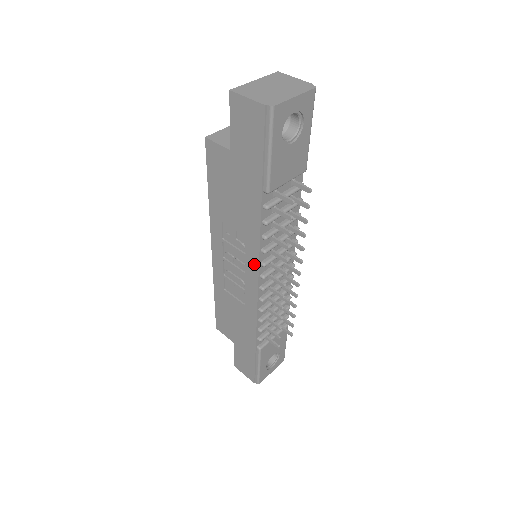
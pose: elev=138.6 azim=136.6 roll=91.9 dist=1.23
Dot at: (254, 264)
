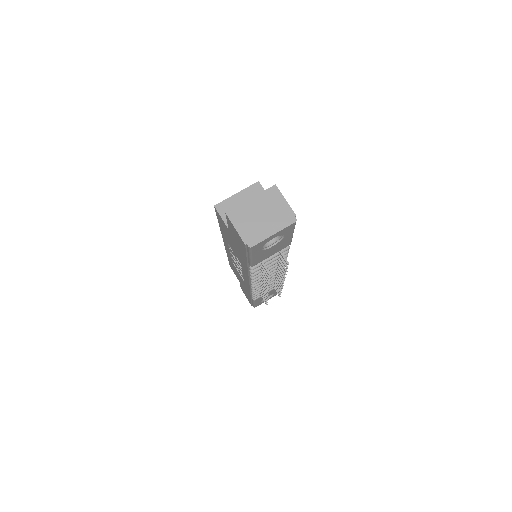
Dot at: (246, 277)
